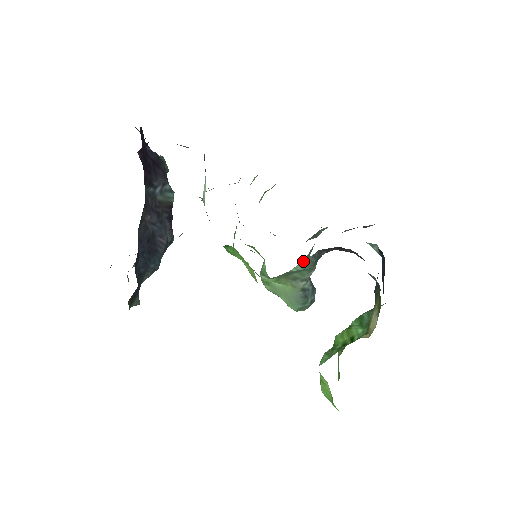
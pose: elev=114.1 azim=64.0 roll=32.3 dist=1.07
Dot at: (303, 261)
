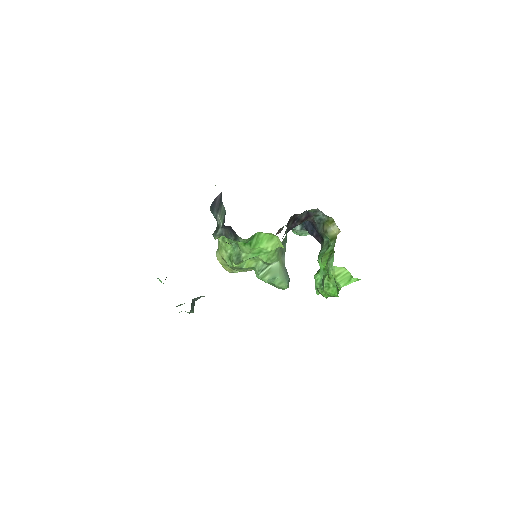
Dot at: (286, 230)
